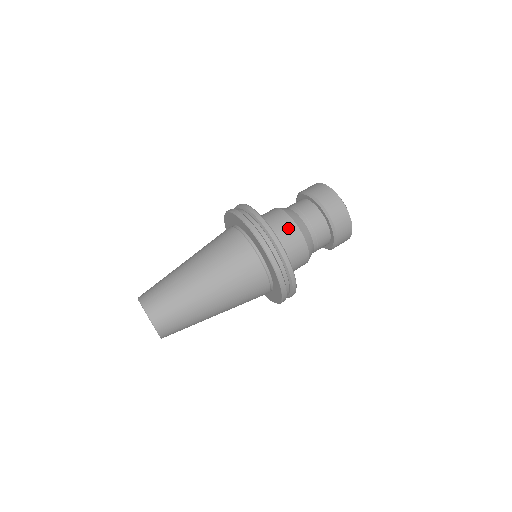
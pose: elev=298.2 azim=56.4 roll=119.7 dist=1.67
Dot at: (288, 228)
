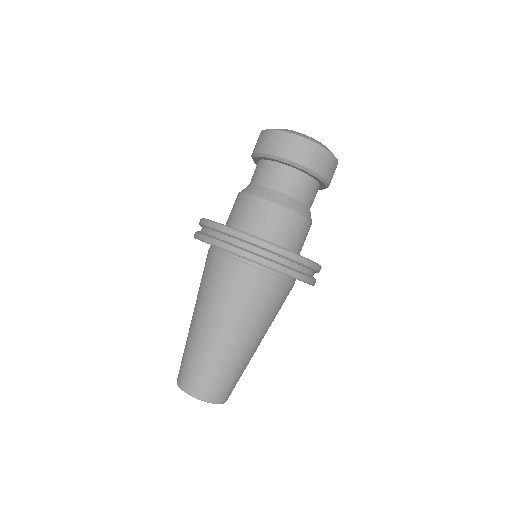
Dot at: (292, 224)
